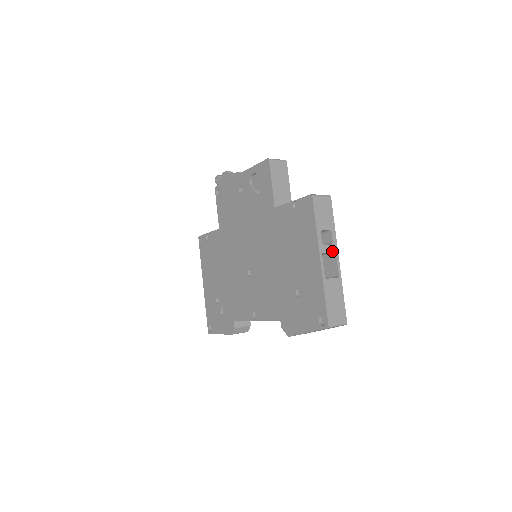
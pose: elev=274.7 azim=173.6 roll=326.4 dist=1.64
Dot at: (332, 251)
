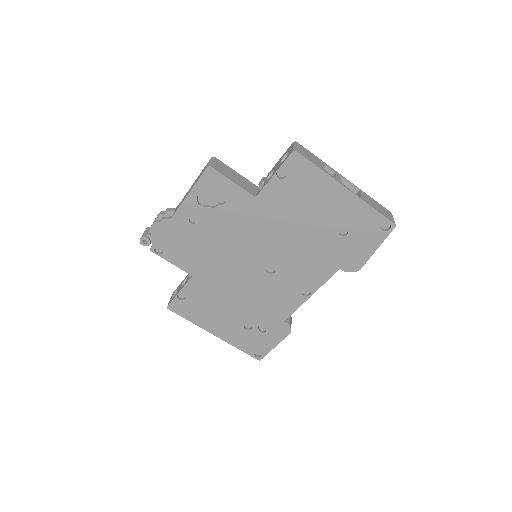
Dot at: (340, 177)
